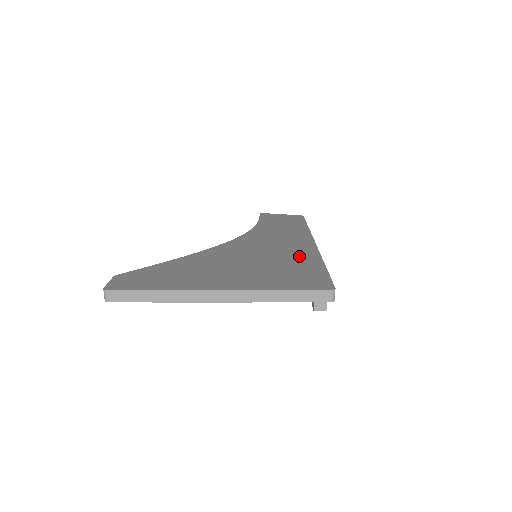
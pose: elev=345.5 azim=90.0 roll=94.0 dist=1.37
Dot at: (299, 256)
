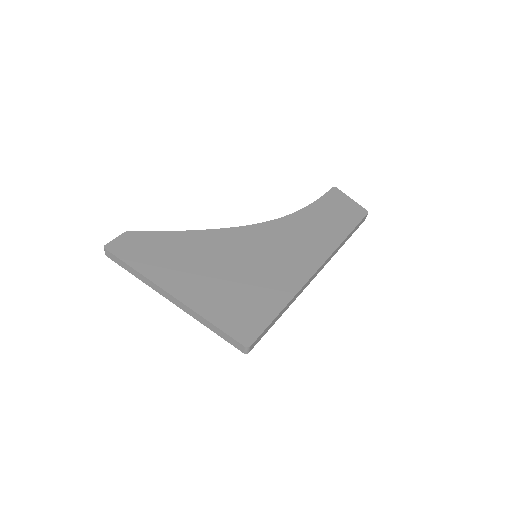
Dot at: (279, 282)
